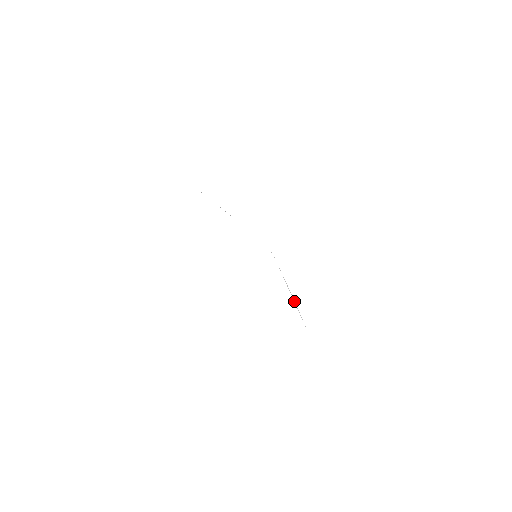
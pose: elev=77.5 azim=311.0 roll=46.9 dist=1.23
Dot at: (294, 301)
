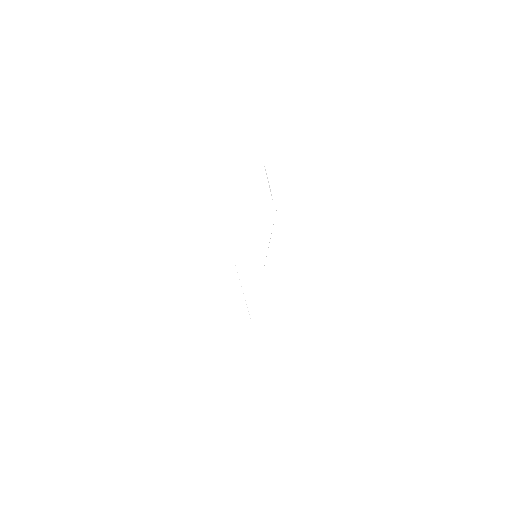
Dot at: occluded
